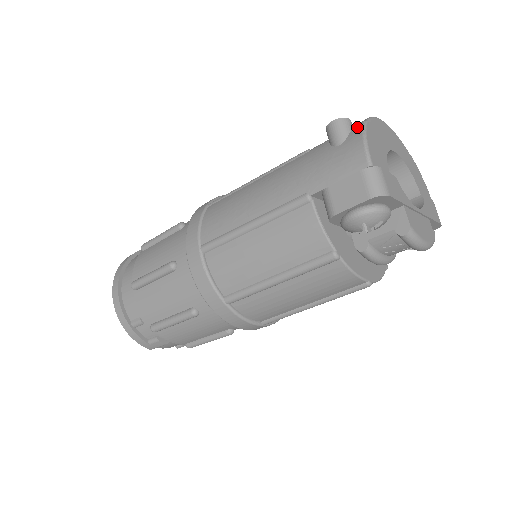
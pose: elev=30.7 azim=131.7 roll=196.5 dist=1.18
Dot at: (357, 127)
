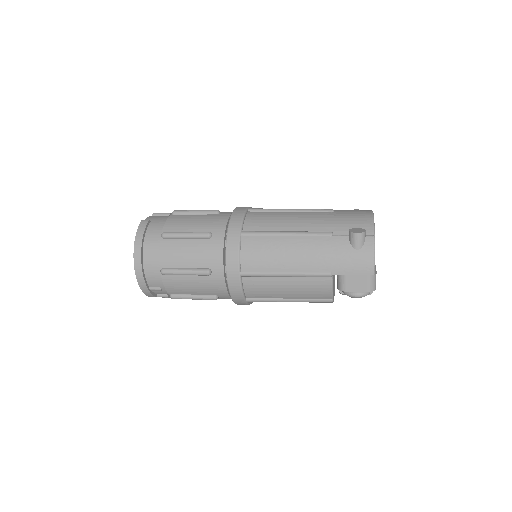
Dot at: (370, 240)
